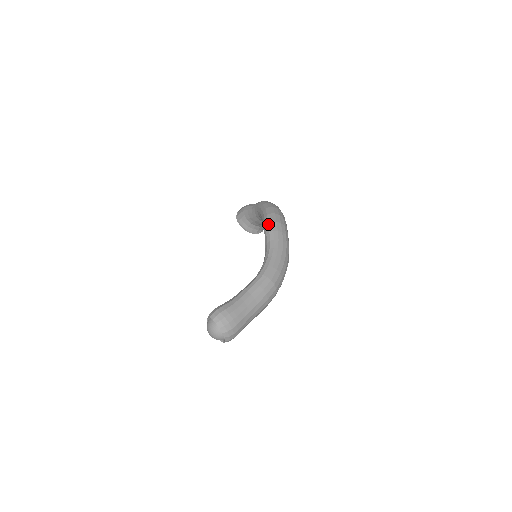
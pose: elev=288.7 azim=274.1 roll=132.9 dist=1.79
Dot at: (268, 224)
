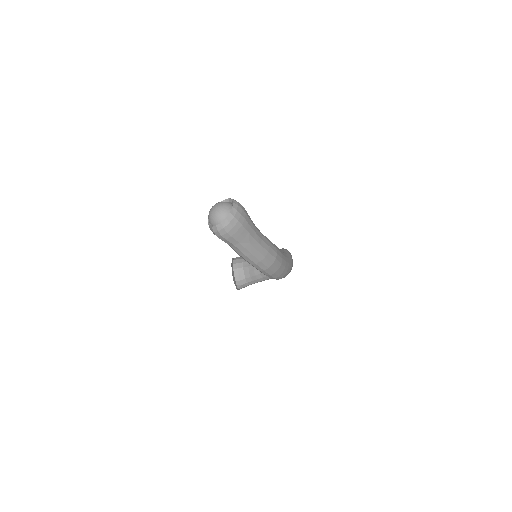
Dot at: occluded
